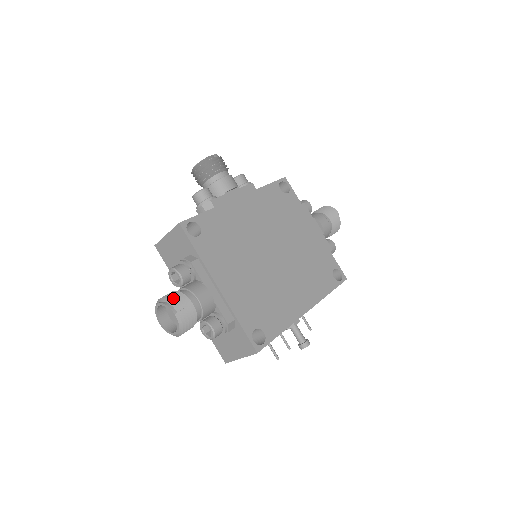
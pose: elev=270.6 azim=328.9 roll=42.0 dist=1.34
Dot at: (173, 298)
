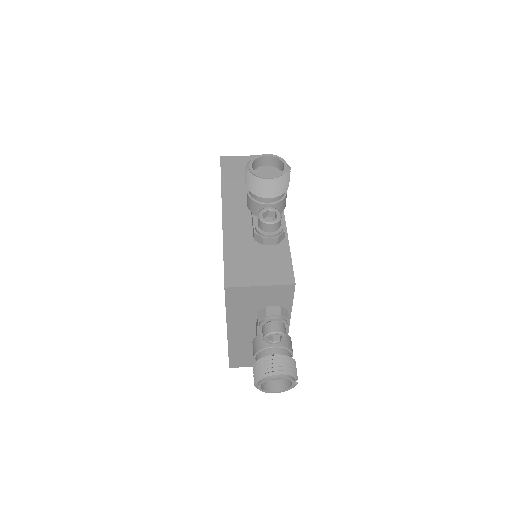
Dot at: (293, 369)
